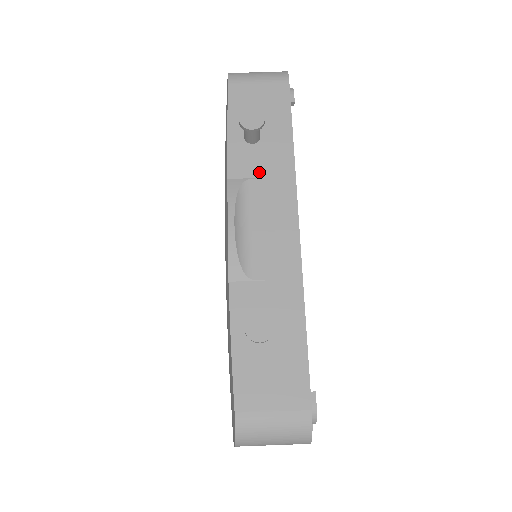
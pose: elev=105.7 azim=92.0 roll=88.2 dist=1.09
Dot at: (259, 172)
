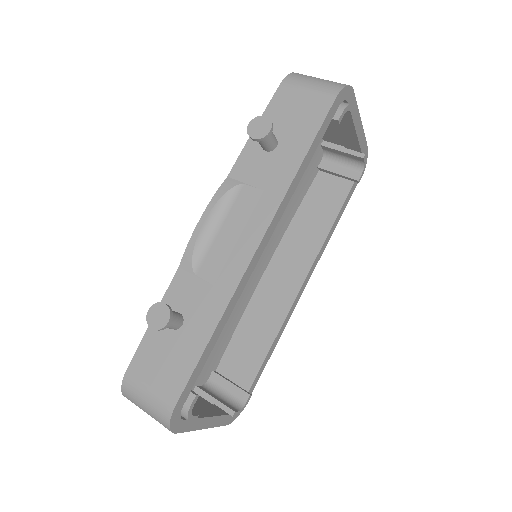
Dot at: (256, 181)
